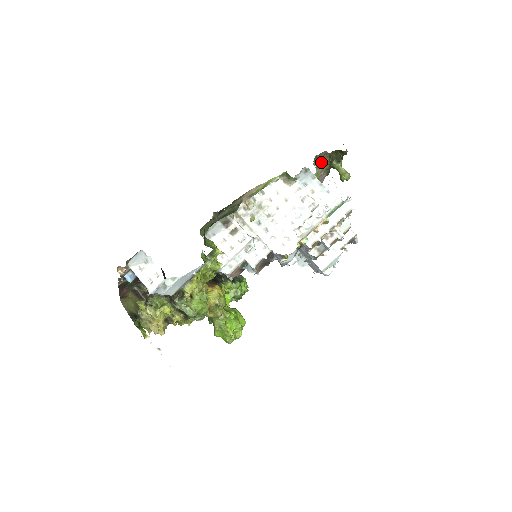
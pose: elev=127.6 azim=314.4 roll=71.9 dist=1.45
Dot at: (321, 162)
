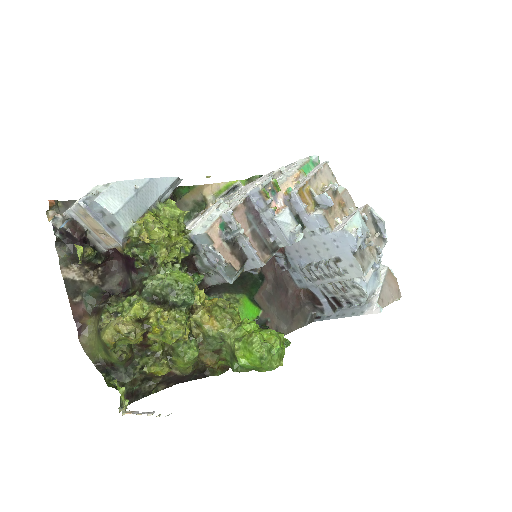
Dot at: occluded
